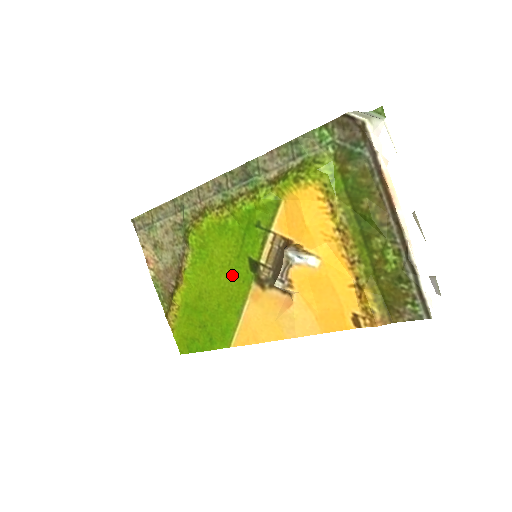
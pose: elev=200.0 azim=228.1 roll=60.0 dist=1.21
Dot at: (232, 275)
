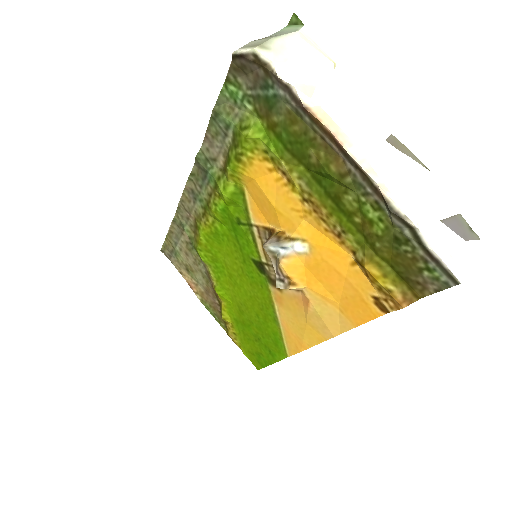
Dot at: (250, 282)
